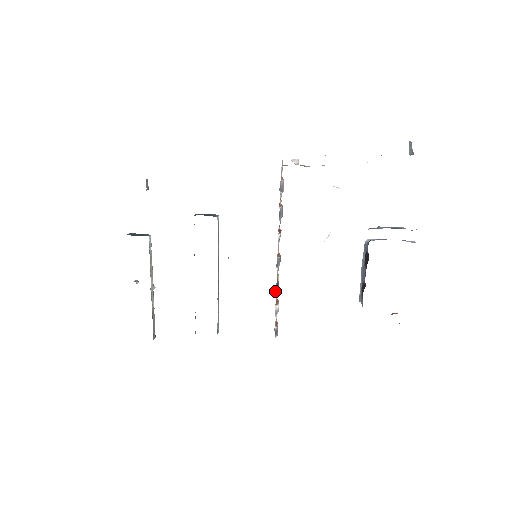
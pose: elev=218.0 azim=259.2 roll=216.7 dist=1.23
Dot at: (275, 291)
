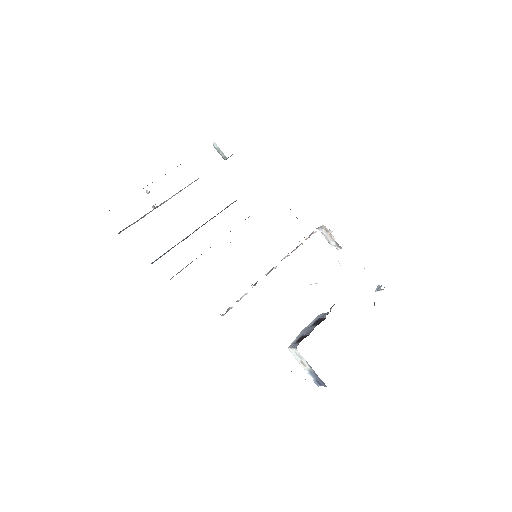
Dot at: occluded
